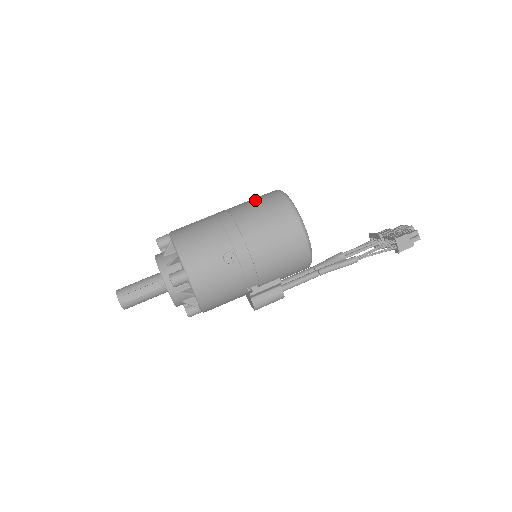
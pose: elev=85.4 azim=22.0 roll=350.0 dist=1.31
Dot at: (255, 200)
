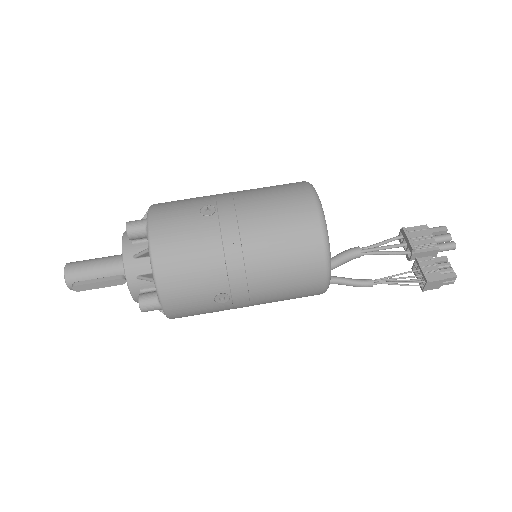
Dot at: (280, 217)
